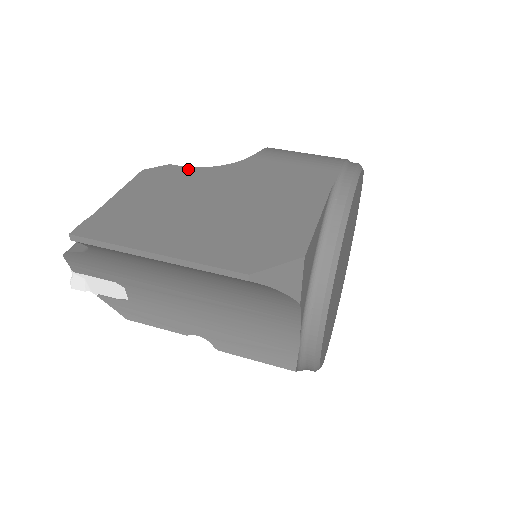
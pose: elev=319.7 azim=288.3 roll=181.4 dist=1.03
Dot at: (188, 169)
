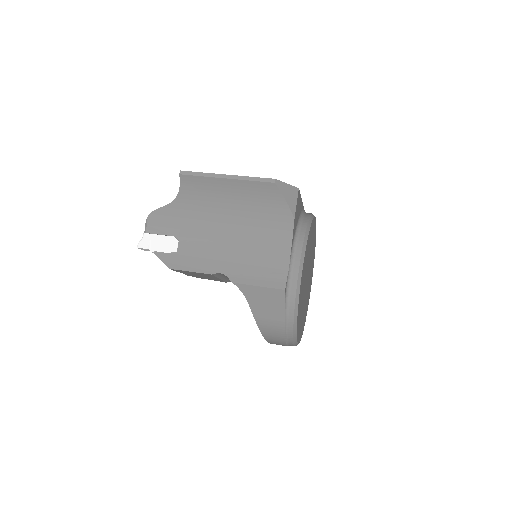
Dot at: occluded
